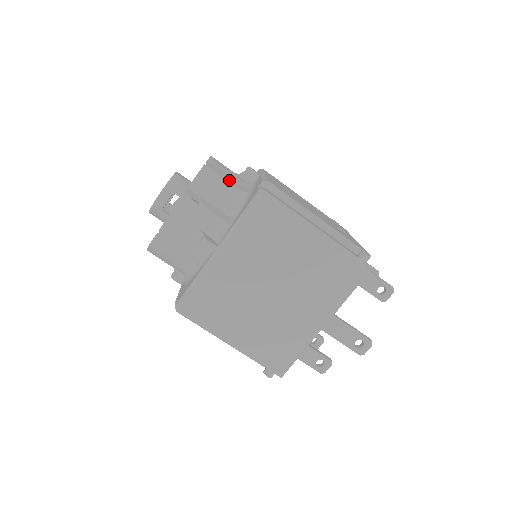
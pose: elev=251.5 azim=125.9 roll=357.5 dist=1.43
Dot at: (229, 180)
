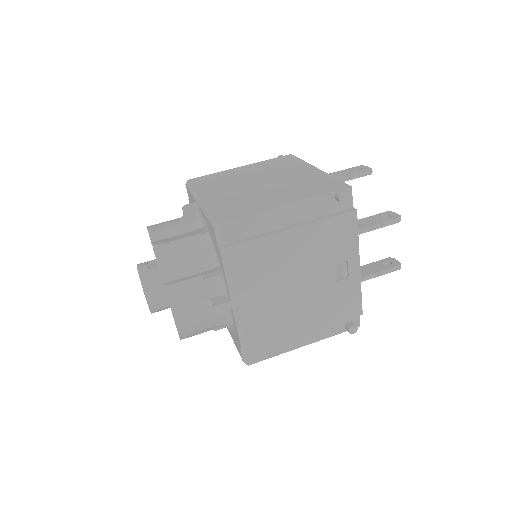
Dot at: occluded
